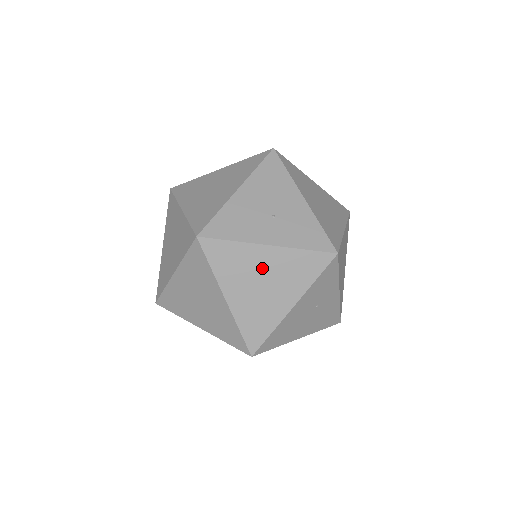
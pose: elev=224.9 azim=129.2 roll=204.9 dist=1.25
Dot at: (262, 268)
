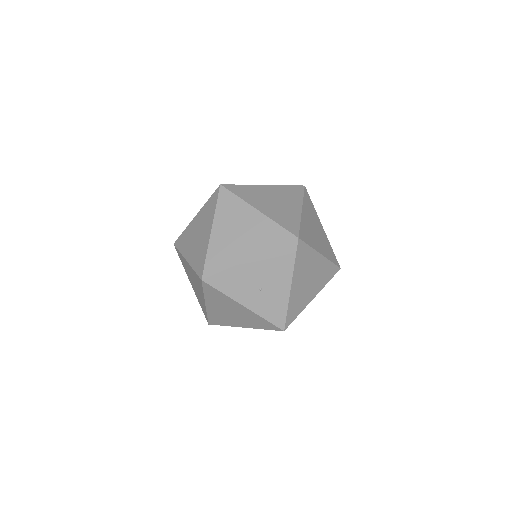
Dot at: (235, 309)
